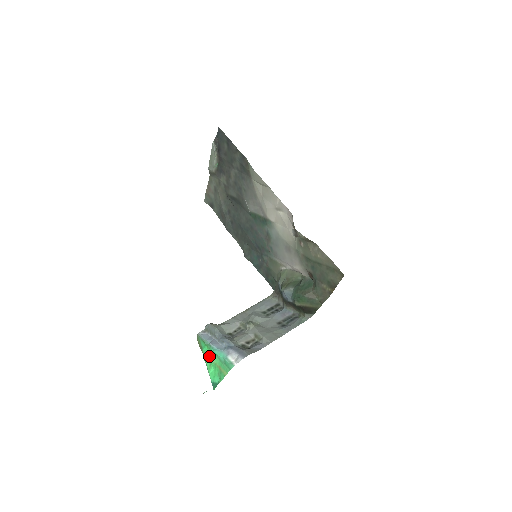
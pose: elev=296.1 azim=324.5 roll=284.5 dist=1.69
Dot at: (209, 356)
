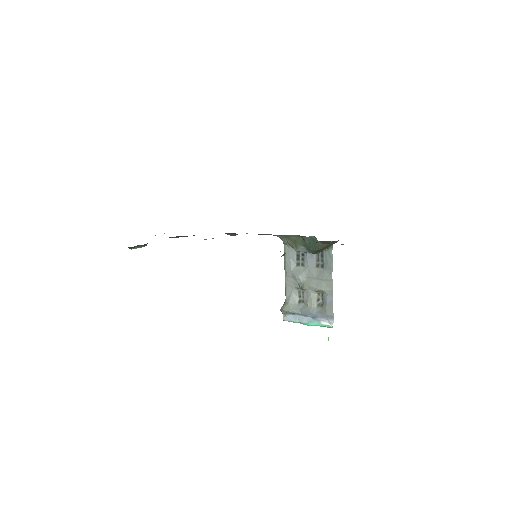
Dot at: (307, 325)
